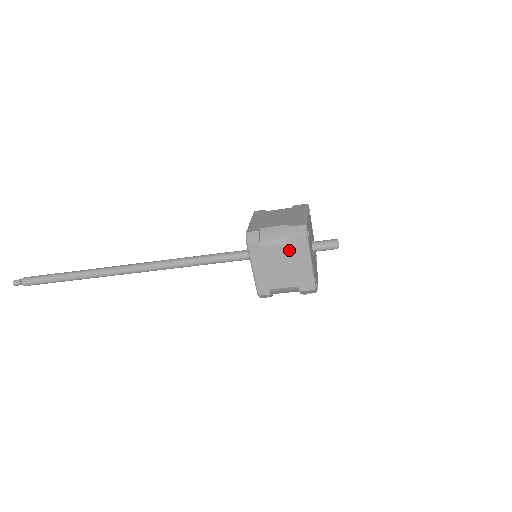
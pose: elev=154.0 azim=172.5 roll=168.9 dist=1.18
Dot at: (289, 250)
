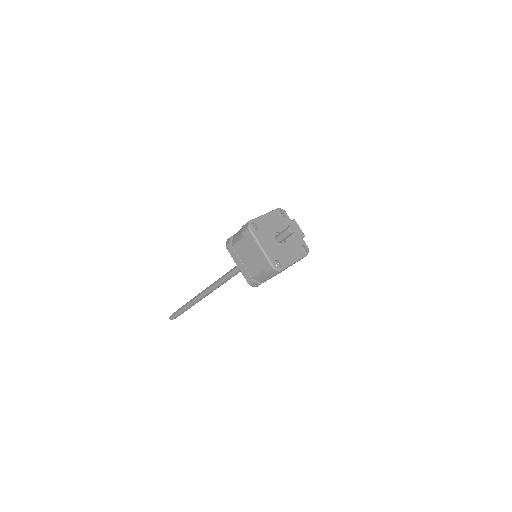
Dot at: occluded
